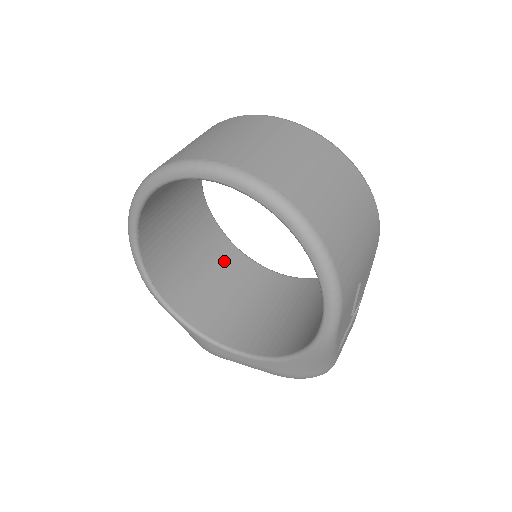
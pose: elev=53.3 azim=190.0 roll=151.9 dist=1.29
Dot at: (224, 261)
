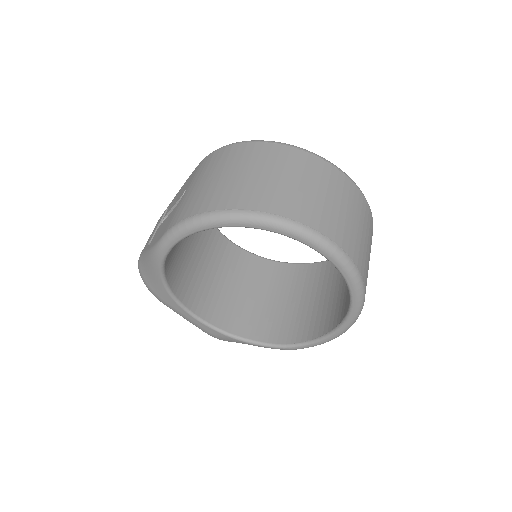
Dot at: occluded
